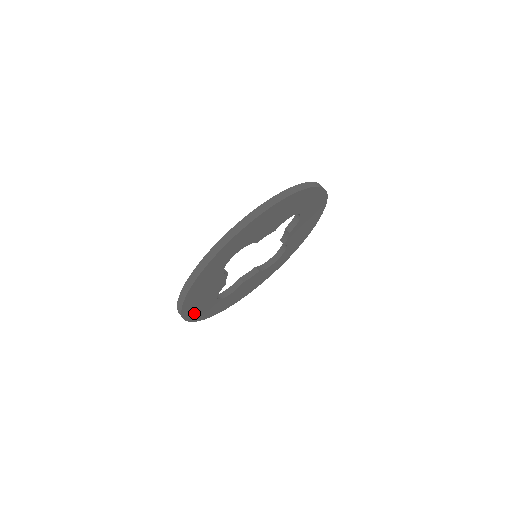
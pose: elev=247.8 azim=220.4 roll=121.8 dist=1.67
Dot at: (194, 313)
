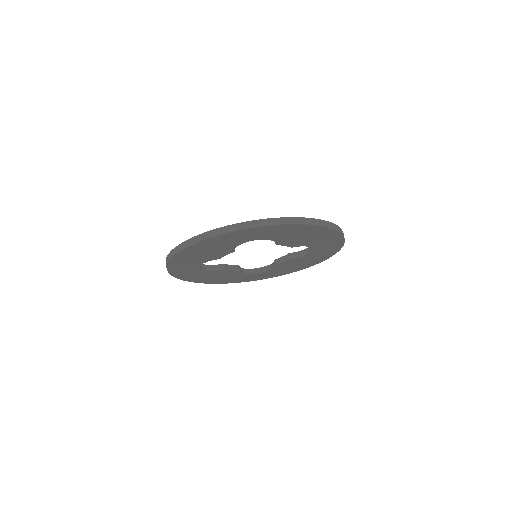
Dot at: (179, 261)
